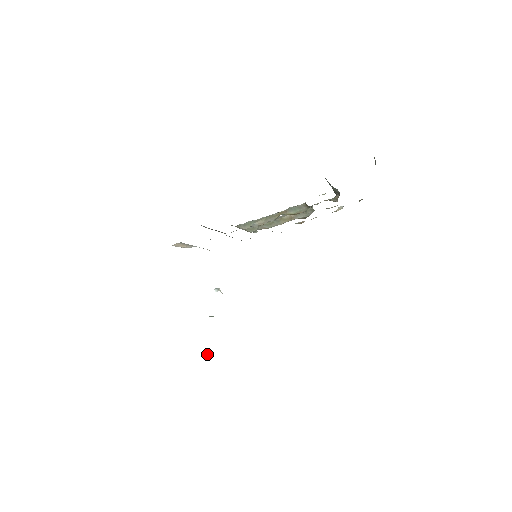
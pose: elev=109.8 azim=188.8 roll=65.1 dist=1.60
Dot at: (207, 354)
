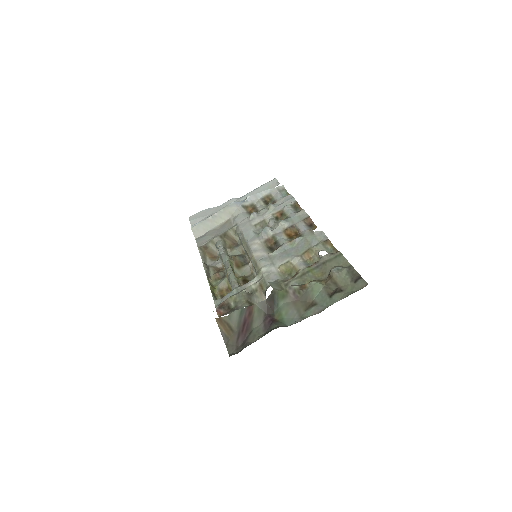
Dot at: occluded
